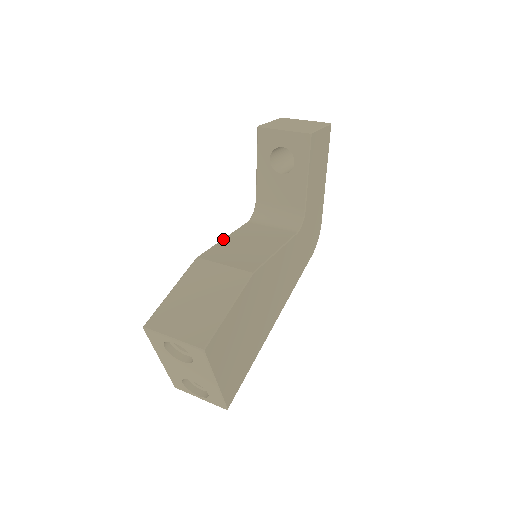
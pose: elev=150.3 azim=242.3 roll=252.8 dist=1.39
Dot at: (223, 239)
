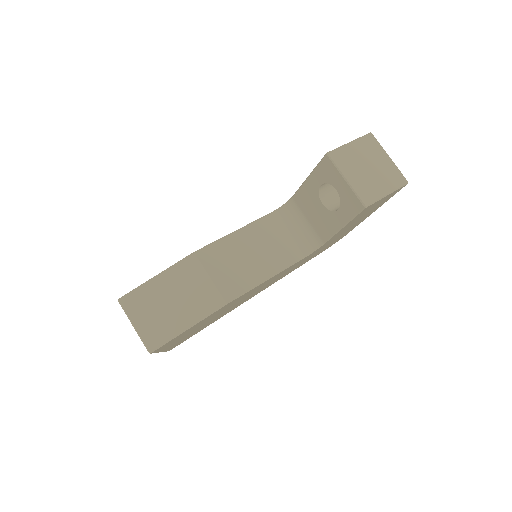
Dot at: (233, 233)
